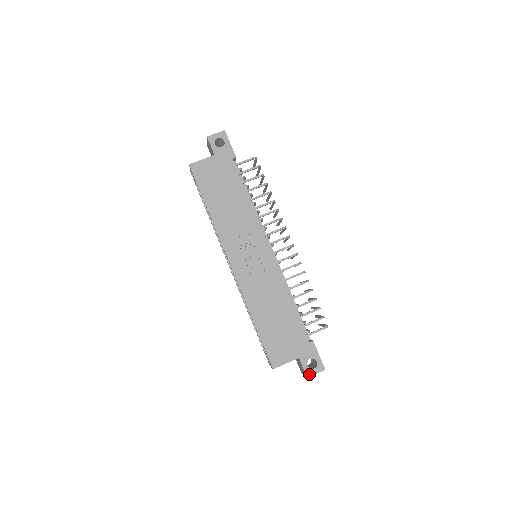
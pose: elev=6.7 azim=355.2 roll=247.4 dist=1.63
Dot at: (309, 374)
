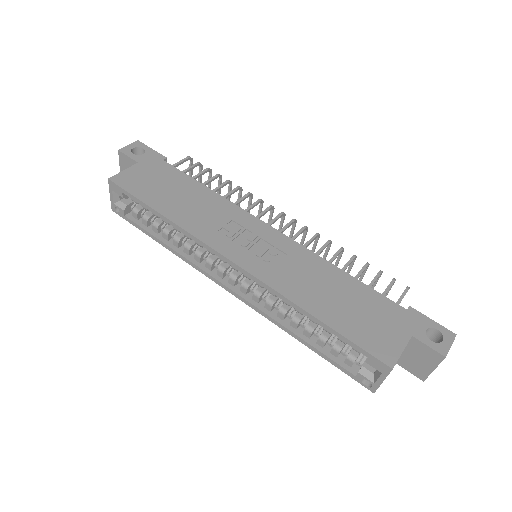
Dot at: (443, 351)
